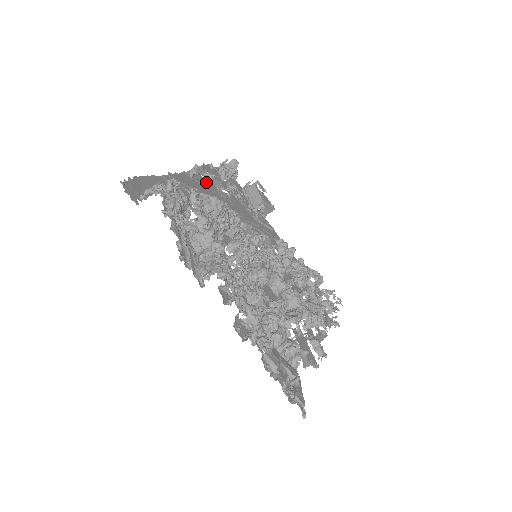
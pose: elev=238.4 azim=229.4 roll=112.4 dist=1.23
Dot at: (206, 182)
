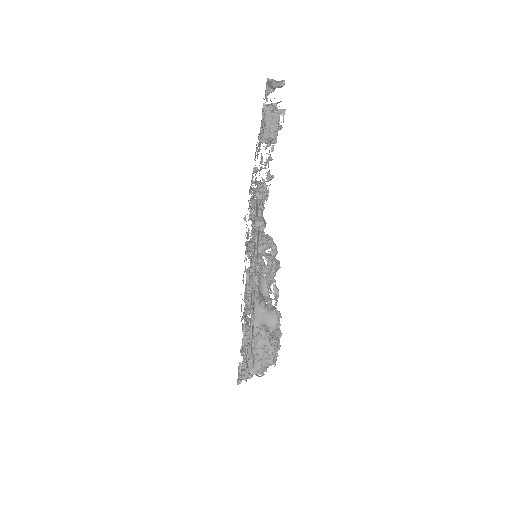
Dot at: occluded
